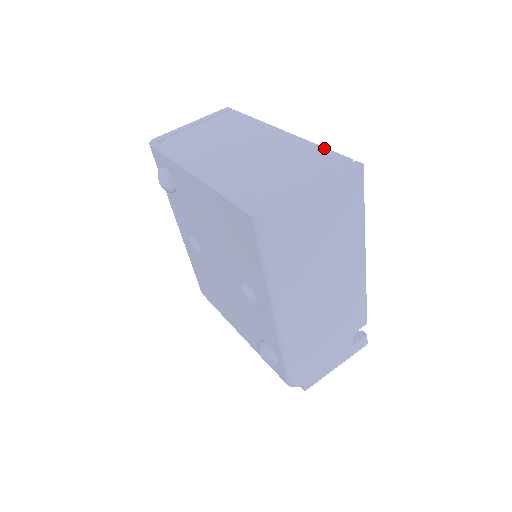
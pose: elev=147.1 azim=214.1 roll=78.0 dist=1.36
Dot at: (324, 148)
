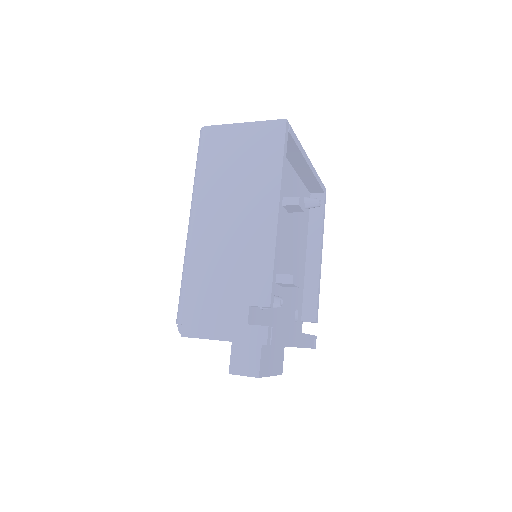
Dot at: (297, 139)
